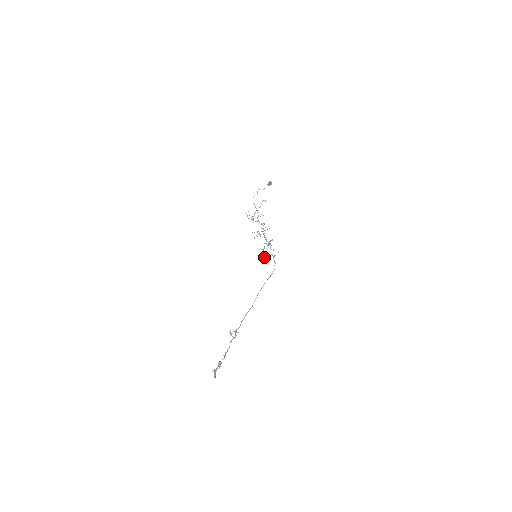
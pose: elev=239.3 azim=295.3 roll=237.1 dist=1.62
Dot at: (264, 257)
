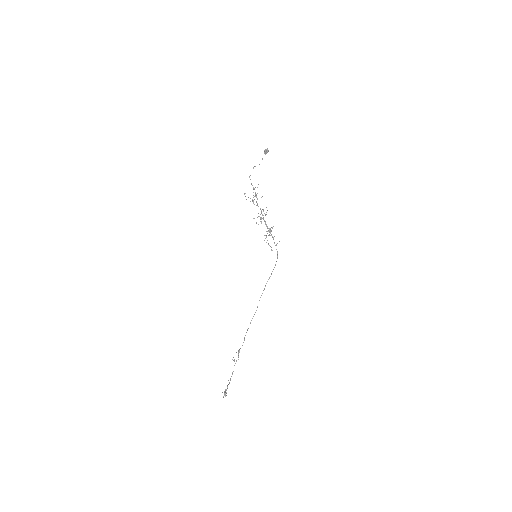
Dot at: (268, 244)
